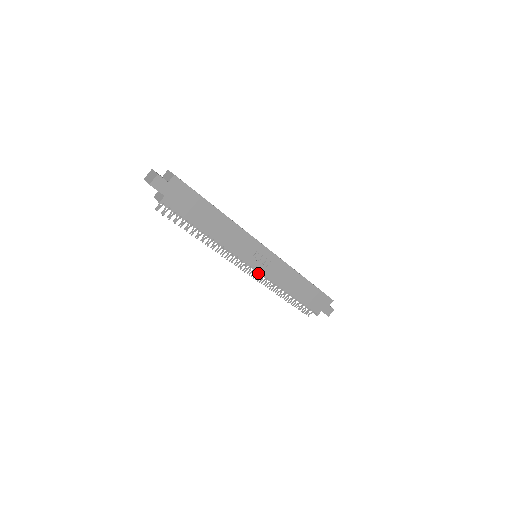
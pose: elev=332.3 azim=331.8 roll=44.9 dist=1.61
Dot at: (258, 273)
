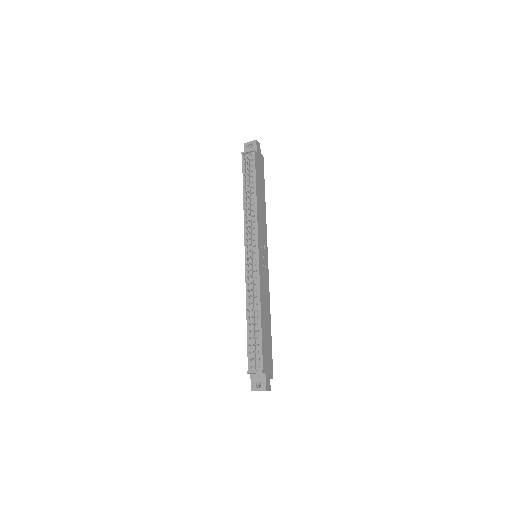
Dot at: (254, 264)
